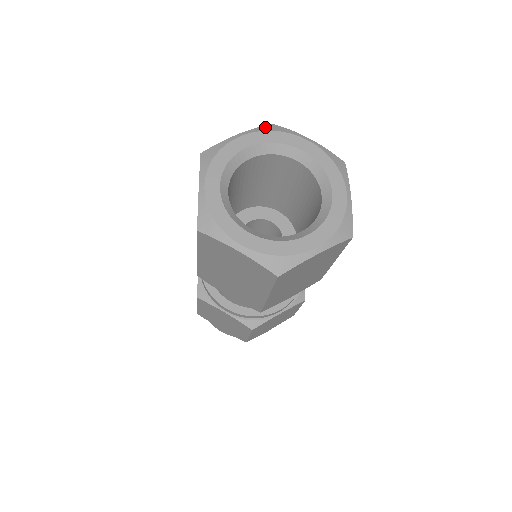
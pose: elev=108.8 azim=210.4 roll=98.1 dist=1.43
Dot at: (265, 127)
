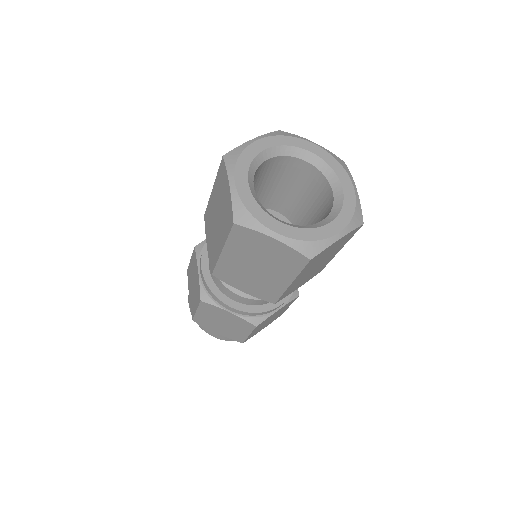
Dot at: (275, 133)
